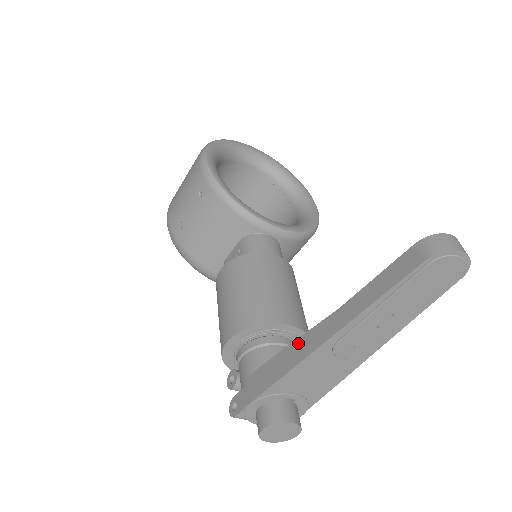
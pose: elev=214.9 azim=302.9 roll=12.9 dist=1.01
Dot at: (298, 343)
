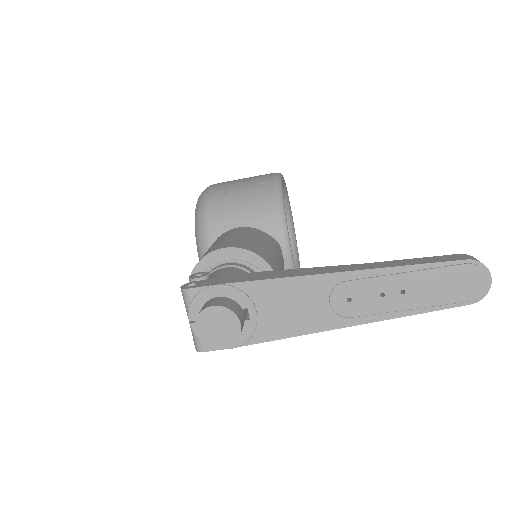
Dot at: (305, 269)
